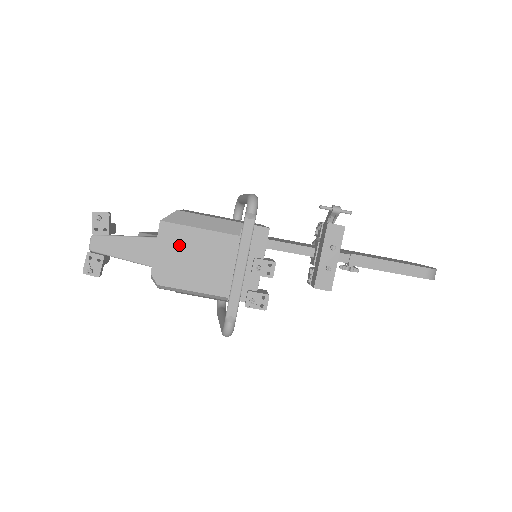
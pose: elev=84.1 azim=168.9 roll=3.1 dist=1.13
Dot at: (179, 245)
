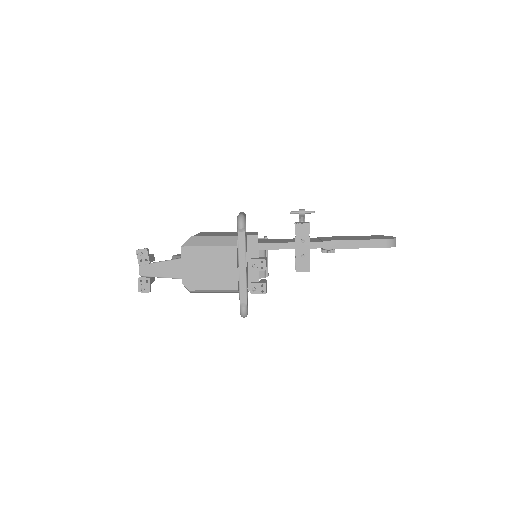
Dot at: (197, 260)
